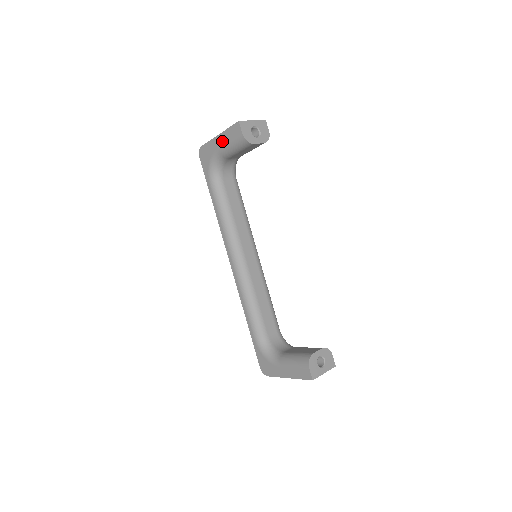
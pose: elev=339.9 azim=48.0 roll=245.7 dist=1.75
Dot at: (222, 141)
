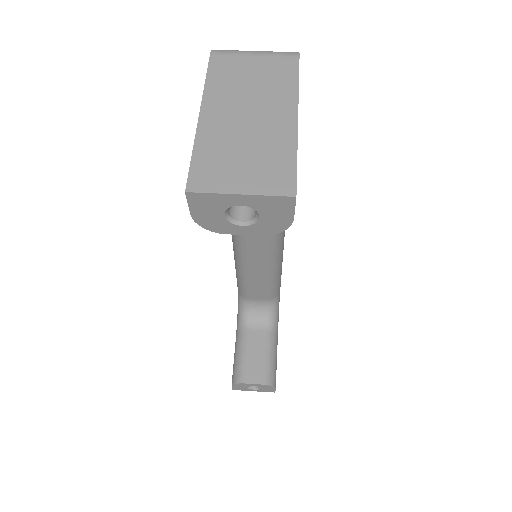
Dot at: occluded
